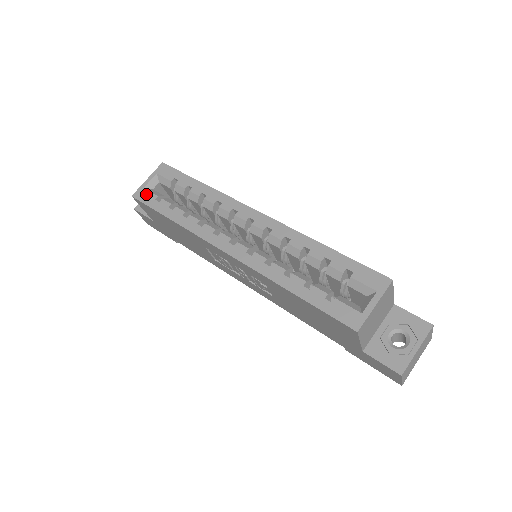
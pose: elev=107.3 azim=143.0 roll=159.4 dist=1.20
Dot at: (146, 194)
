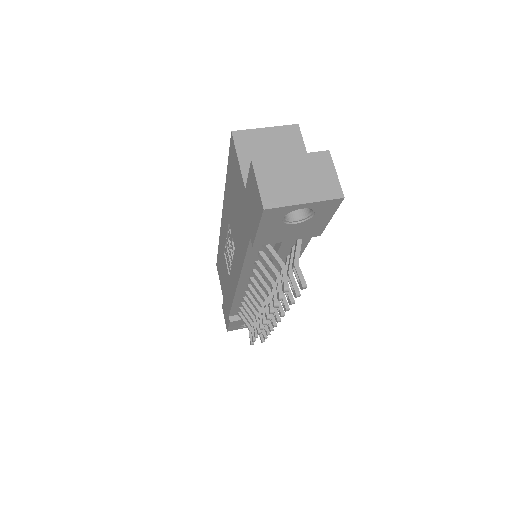
Dot at: occluded
